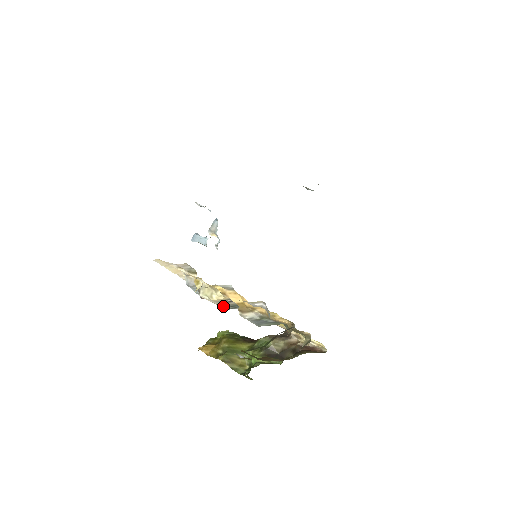
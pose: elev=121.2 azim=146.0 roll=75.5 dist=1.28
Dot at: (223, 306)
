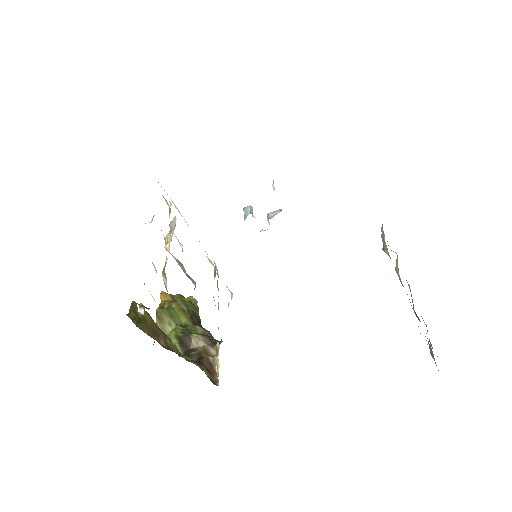
Dot at: occluded
